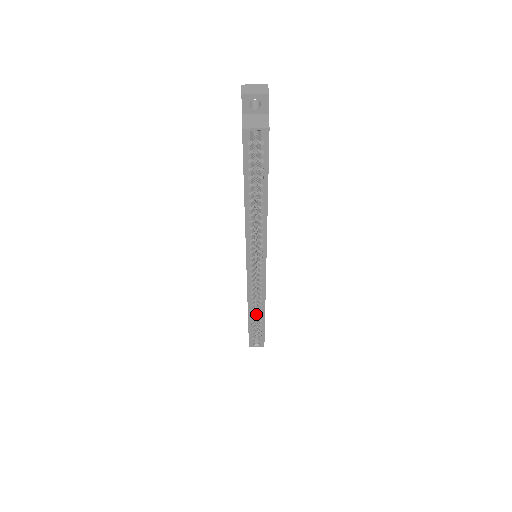
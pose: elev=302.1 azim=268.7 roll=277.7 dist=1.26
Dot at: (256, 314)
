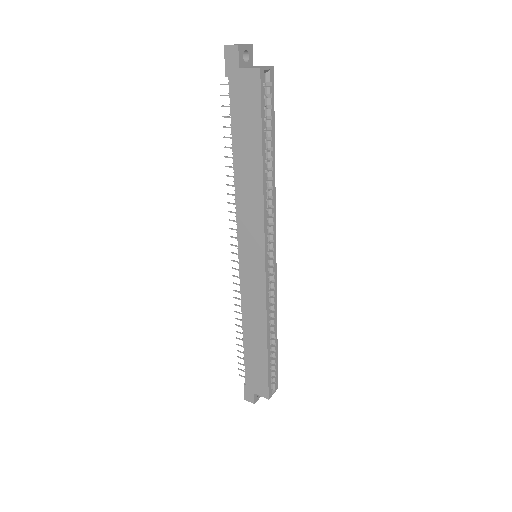
Dot at: occluded
